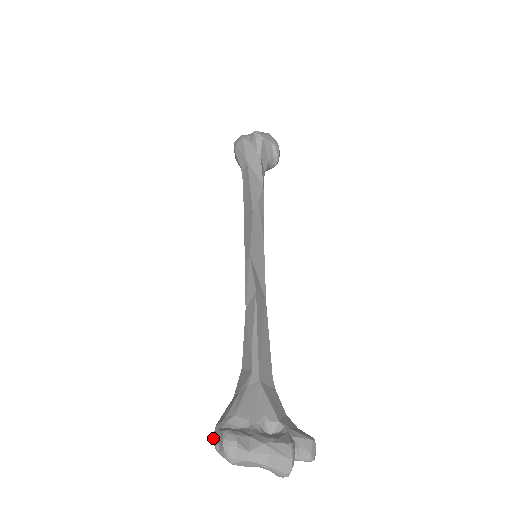
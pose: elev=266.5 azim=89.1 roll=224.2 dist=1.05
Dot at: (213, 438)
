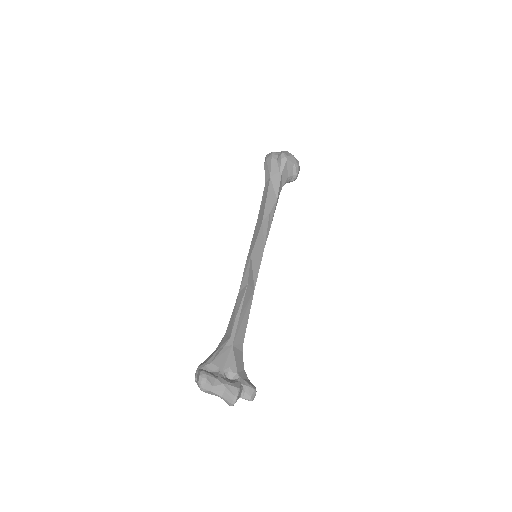
Dot at: (195, 373)
